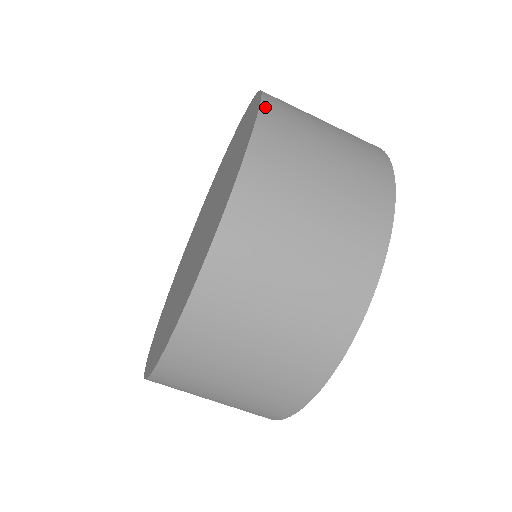
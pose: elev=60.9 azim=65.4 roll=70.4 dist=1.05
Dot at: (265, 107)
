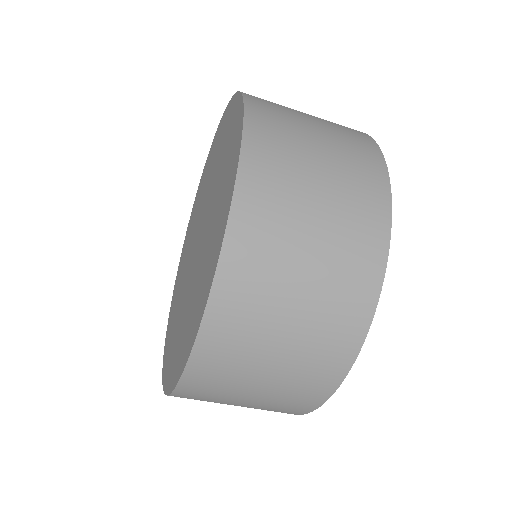
Dot at: (230, 240)
